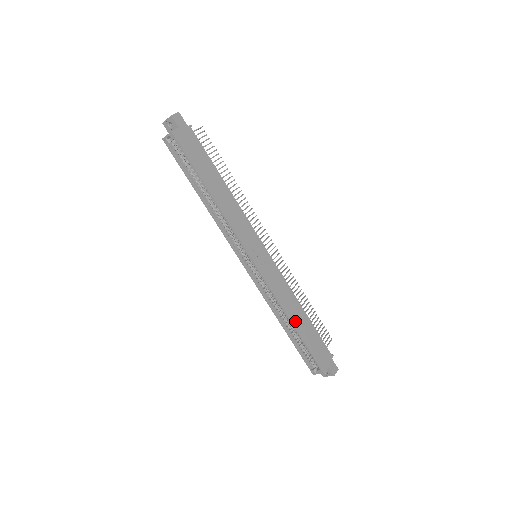
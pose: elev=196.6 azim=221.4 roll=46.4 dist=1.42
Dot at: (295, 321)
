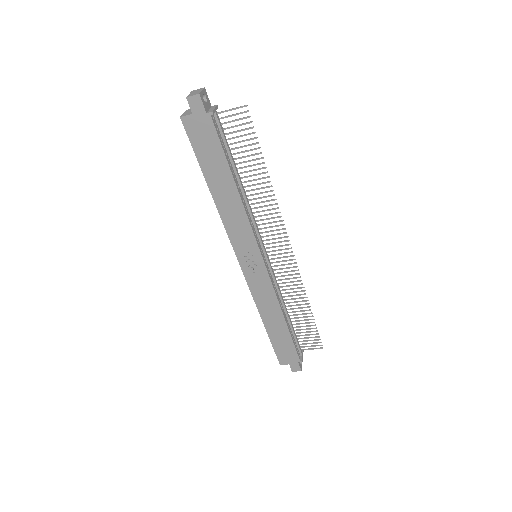
Dot at: (267, 322)
